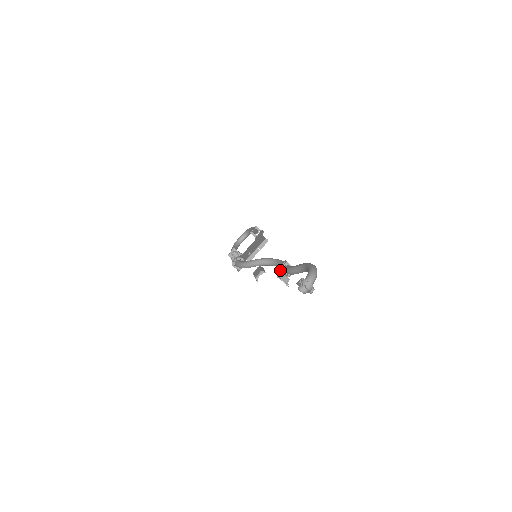
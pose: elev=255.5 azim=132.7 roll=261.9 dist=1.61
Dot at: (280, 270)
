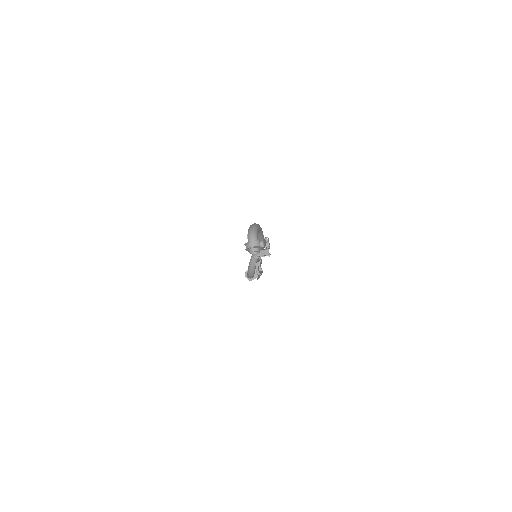
Dot at: occluded
